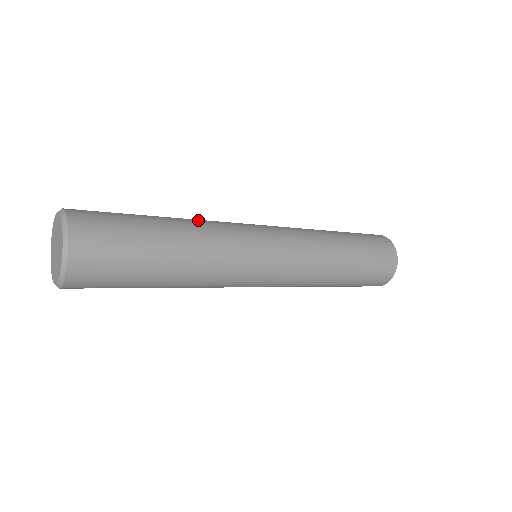
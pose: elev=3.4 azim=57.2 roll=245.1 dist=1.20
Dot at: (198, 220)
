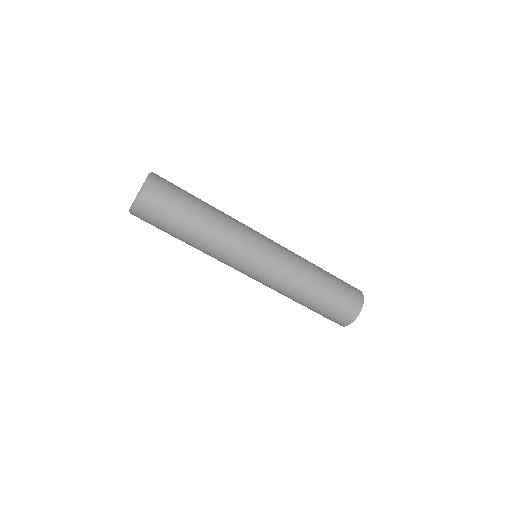
Dot at: occluded
